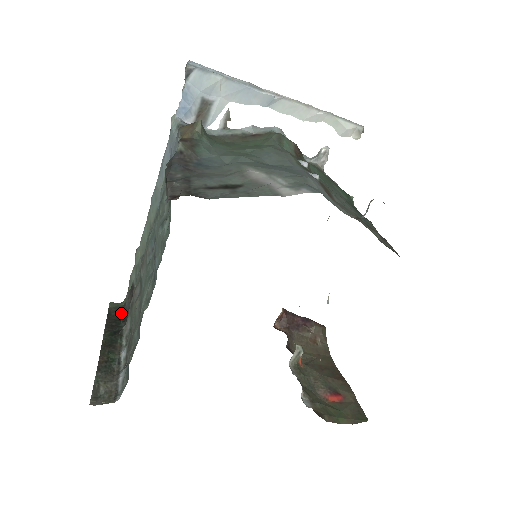
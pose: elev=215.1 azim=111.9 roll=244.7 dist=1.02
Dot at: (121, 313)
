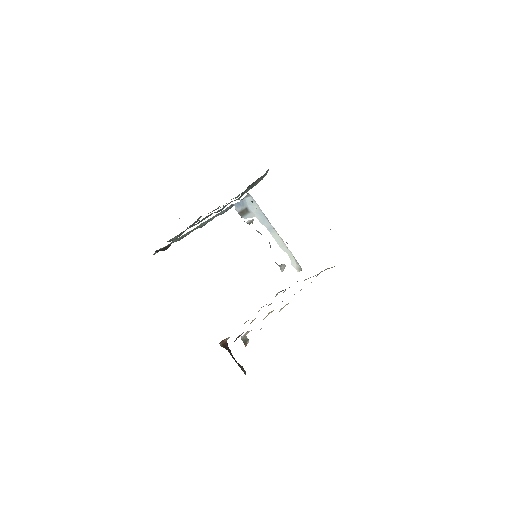
Dot at: occluded
